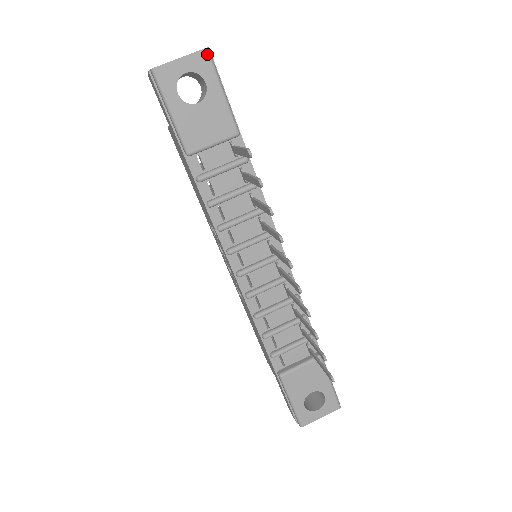
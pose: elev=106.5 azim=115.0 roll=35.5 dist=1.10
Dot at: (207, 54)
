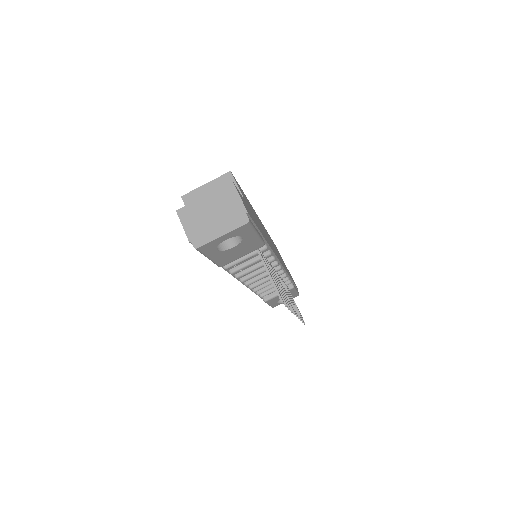
Dot at: (247, 225)
